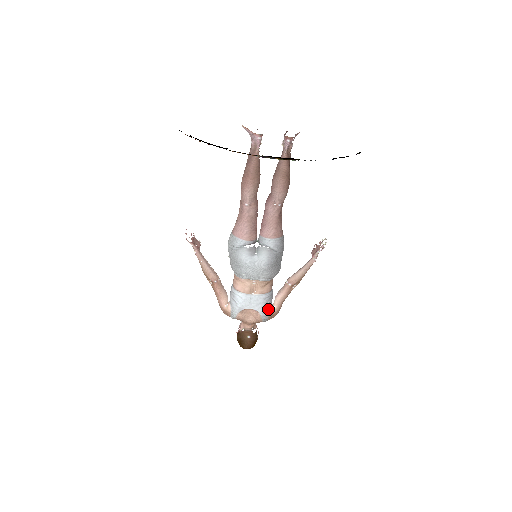
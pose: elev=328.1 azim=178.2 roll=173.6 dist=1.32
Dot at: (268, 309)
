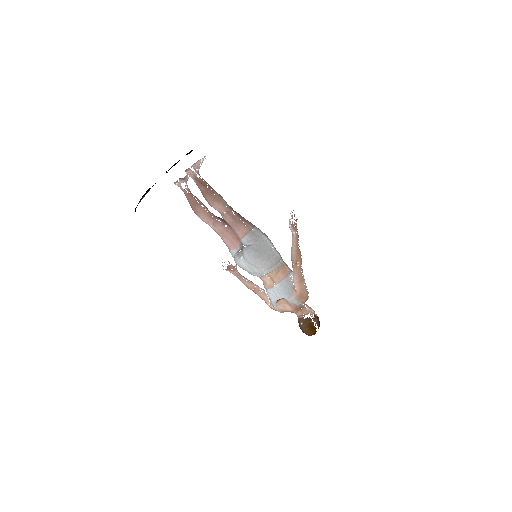
Dot at: (291, 293)
